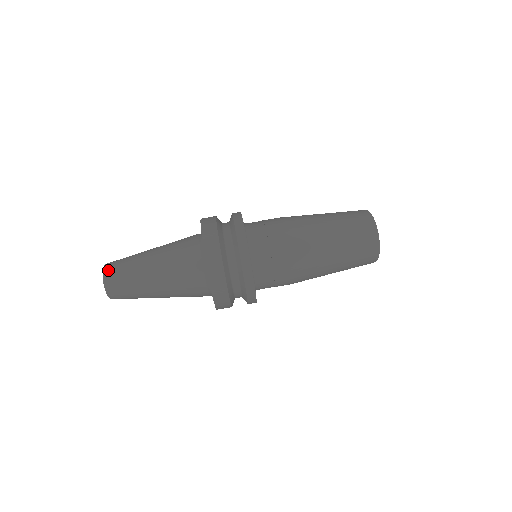
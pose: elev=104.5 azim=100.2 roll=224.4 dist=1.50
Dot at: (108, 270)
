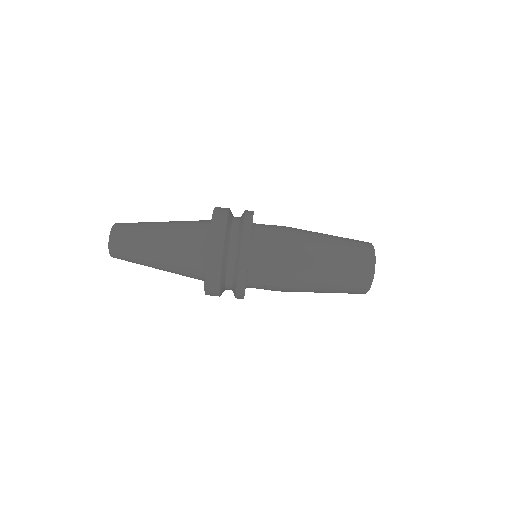
Dot at: (114, 240)
